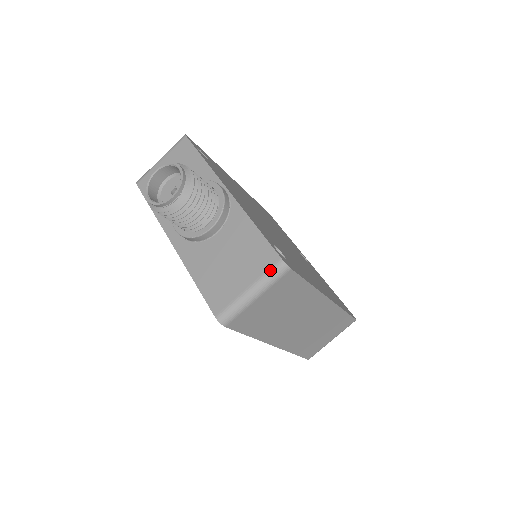
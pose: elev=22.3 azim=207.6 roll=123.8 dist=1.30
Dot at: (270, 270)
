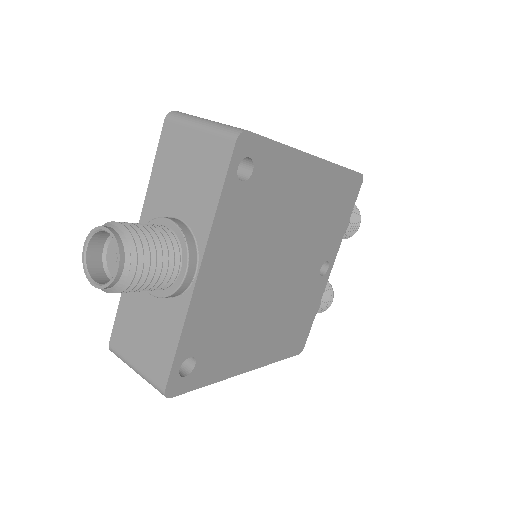
Dot at: (153, 383)
